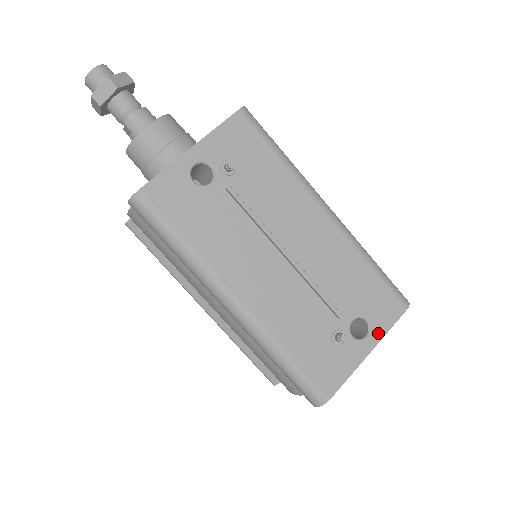
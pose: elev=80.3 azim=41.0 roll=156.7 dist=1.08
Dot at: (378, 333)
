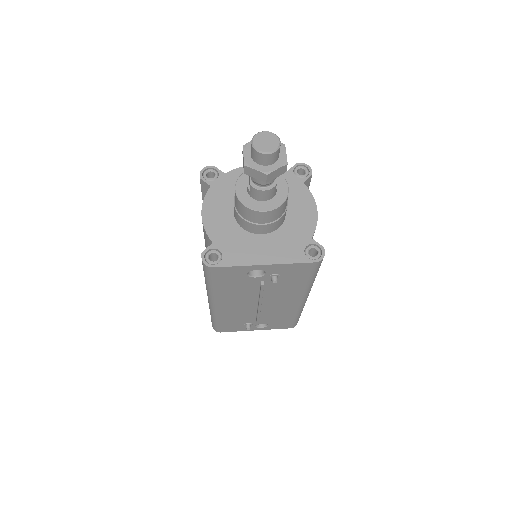
Dot at: (268, 328)
